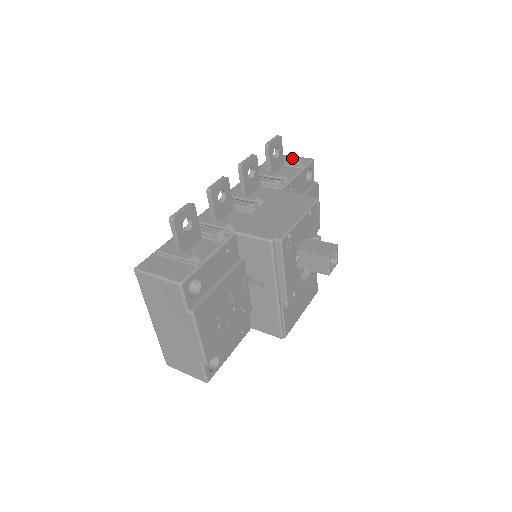
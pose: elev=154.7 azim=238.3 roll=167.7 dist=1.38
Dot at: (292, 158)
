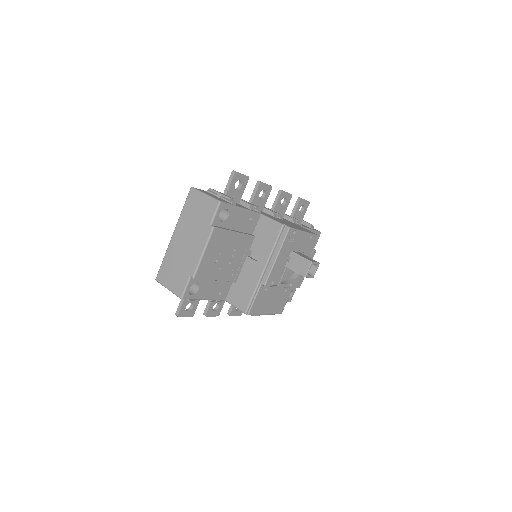
Dot at: occluded
